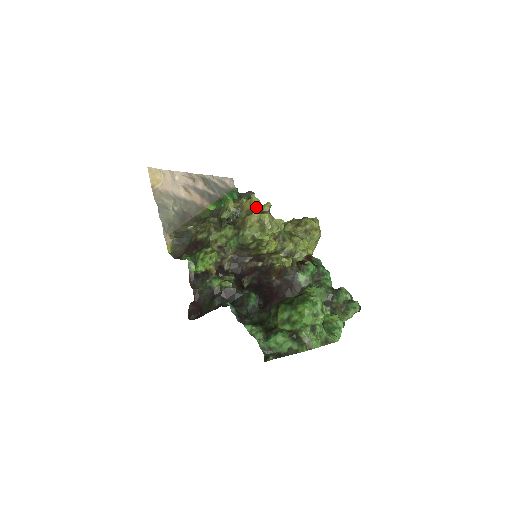
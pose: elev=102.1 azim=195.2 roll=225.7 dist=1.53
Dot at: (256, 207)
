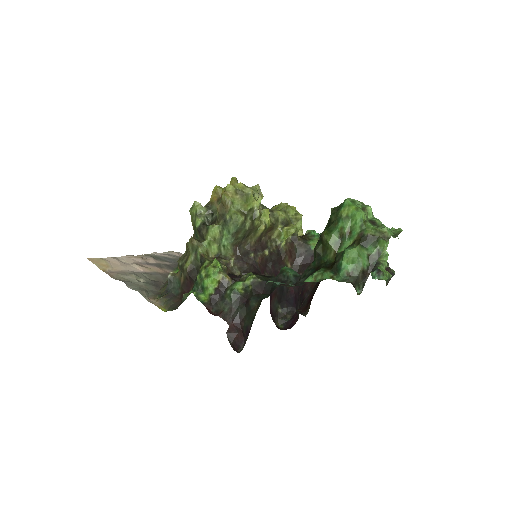
Dot at: occluded
